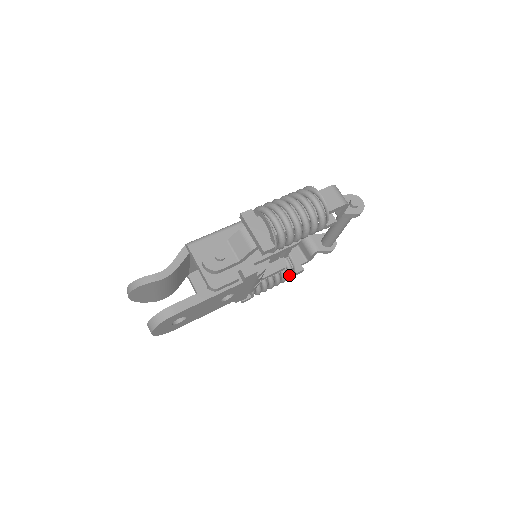
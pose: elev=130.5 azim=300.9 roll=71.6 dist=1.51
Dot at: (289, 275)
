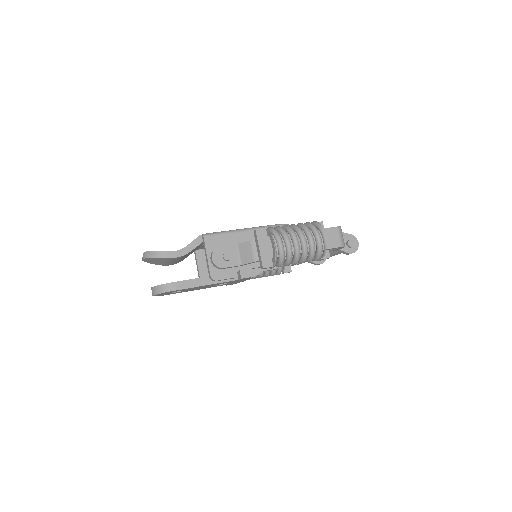
Dot at: (278, 273)
